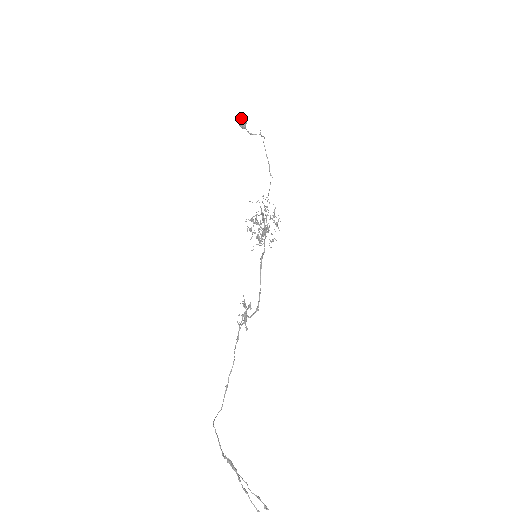
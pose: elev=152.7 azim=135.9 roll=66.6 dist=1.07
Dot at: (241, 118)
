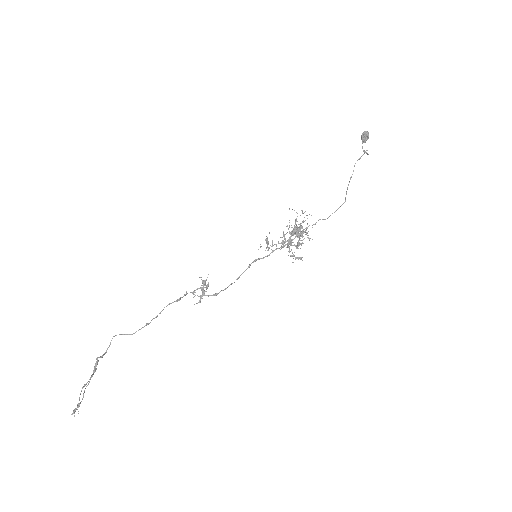
Dot at: occluded
